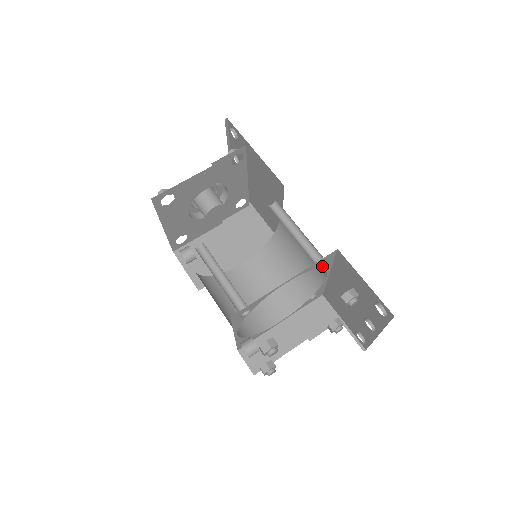
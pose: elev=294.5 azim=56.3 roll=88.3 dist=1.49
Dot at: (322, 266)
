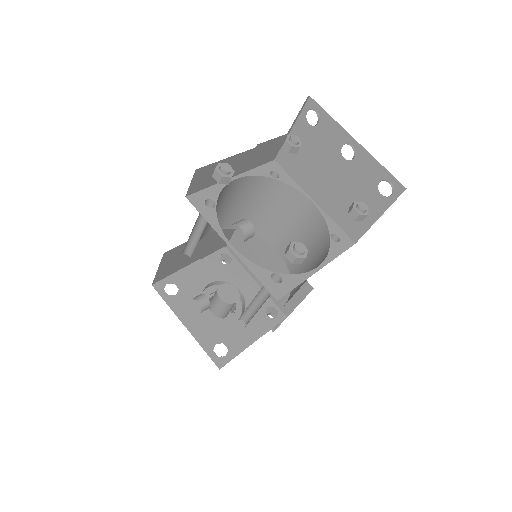
Dot at: (279, 179)
